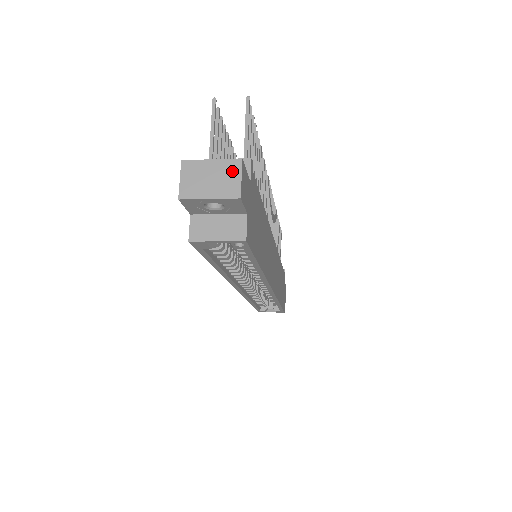
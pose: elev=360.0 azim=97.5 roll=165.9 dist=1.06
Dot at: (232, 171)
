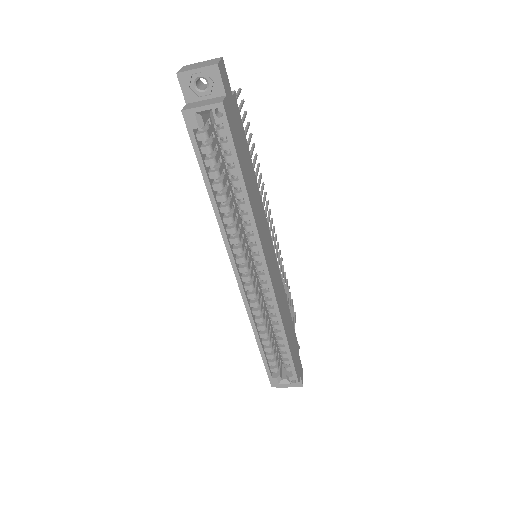
Dot at: (215, 60)
